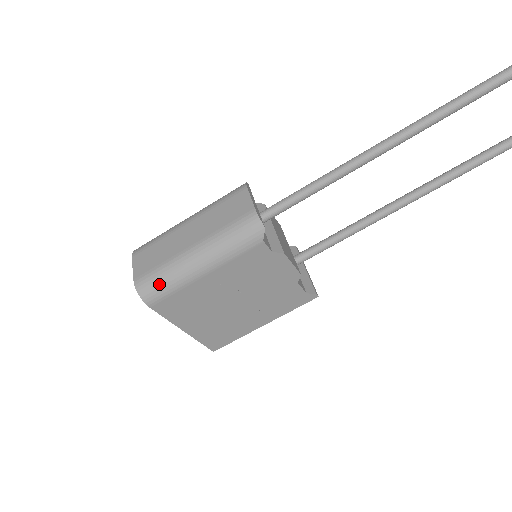
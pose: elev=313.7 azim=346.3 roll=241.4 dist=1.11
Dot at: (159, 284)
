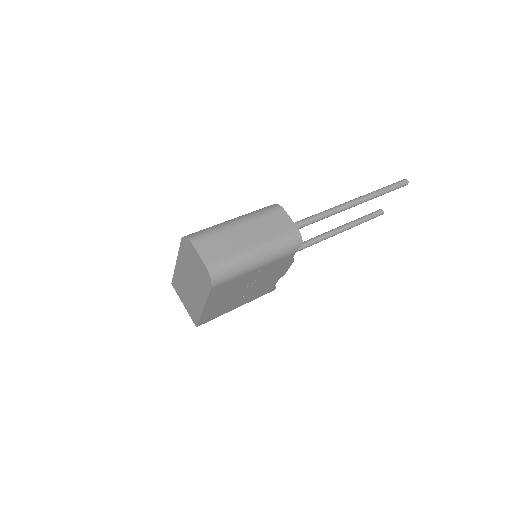
Dot at: (228, 272)
